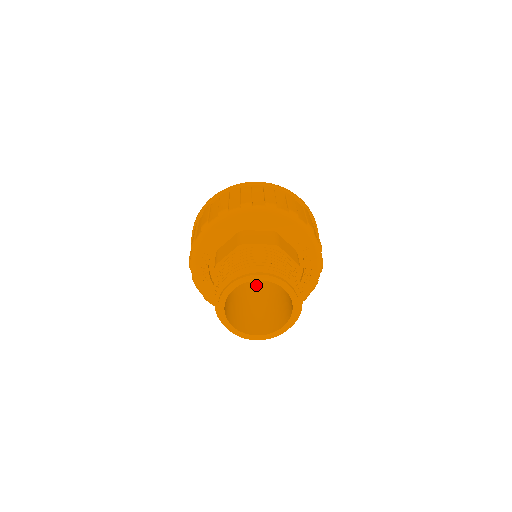
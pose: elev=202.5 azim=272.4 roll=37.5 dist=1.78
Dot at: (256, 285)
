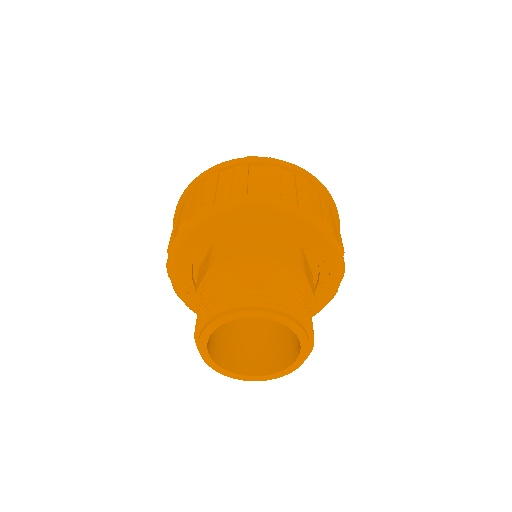
Dot at: occluded
